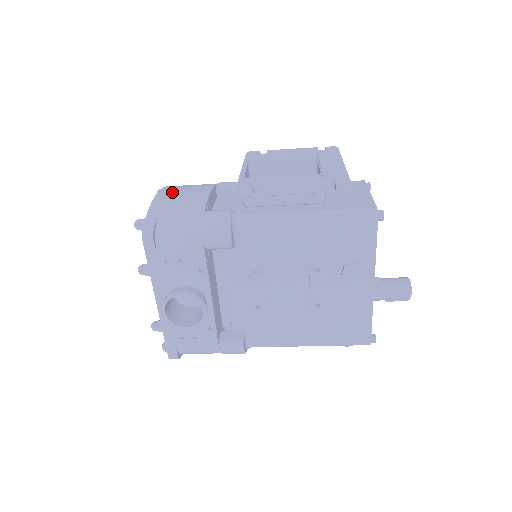
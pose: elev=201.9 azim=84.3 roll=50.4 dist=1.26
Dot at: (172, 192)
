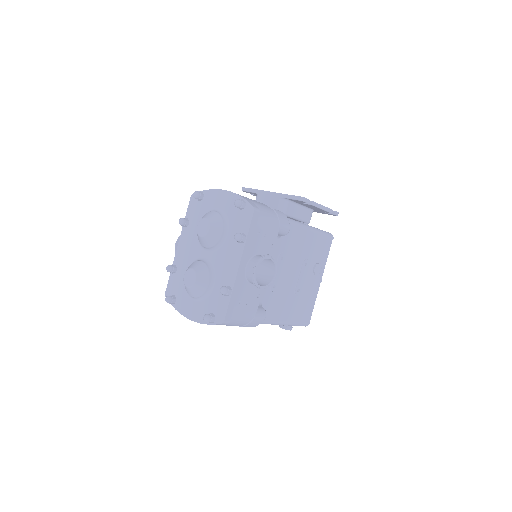
Dot at: occluded
